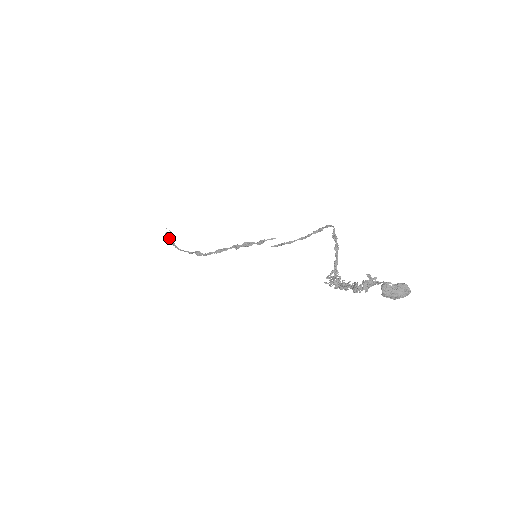
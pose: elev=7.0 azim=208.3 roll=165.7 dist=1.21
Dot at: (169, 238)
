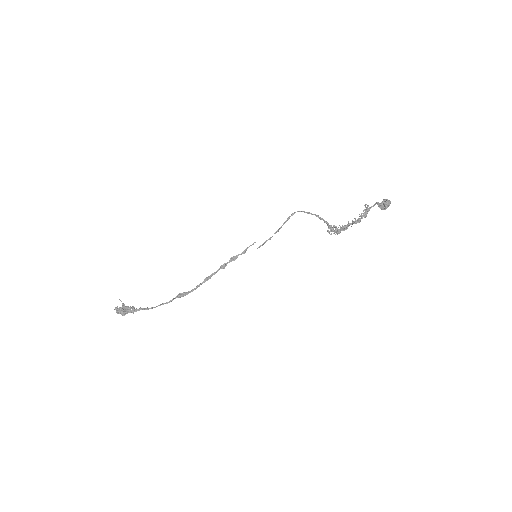
Dot at: (128, 307)
